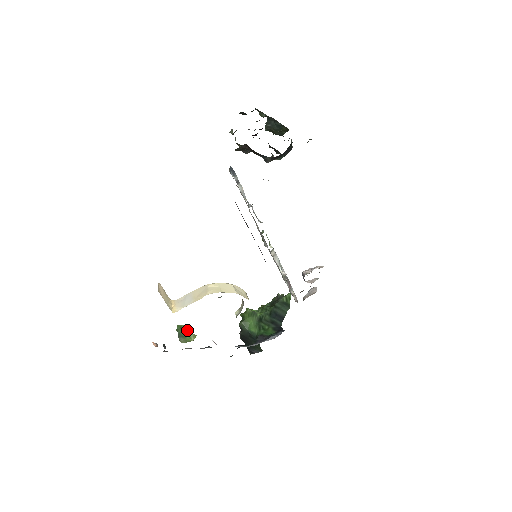
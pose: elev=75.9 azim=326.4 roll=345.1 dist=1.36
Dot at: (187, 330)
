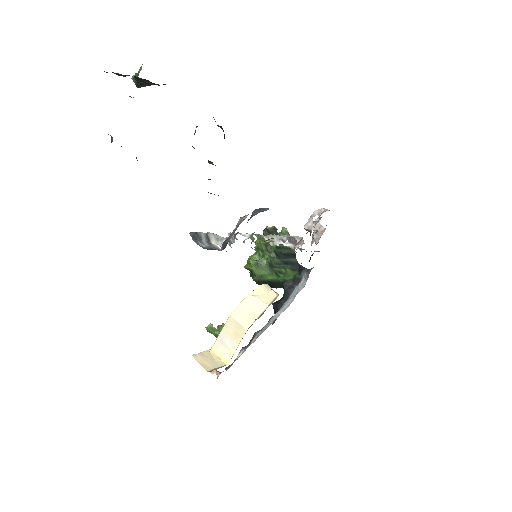
Dot at: (220, 328)
